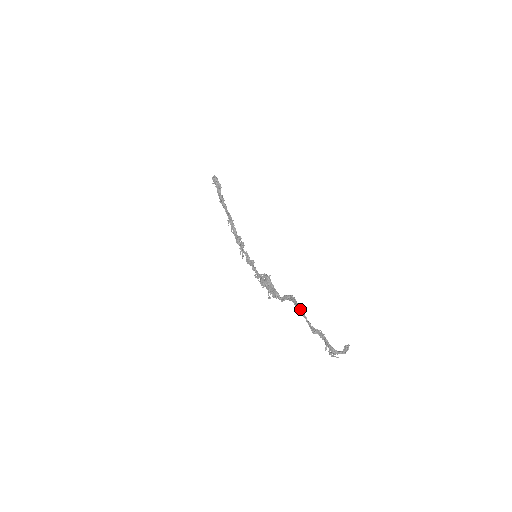
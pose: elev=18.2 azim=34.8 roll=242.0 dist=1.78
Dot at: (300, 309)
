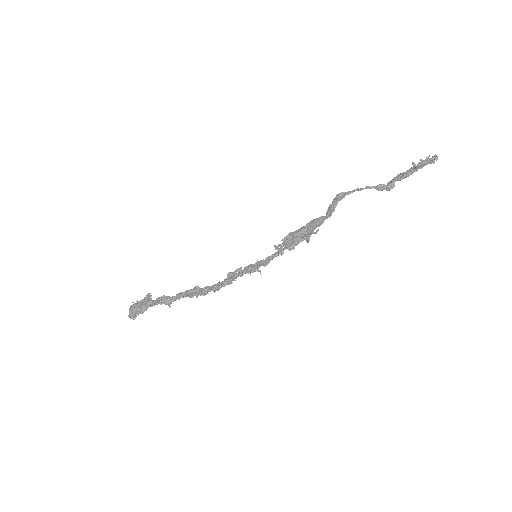
Dot at: (353, 190)
